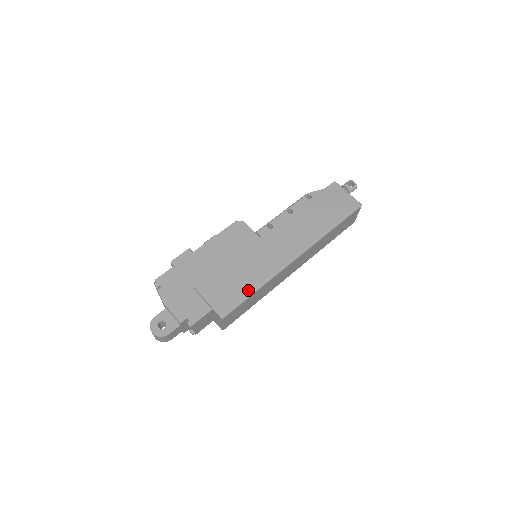
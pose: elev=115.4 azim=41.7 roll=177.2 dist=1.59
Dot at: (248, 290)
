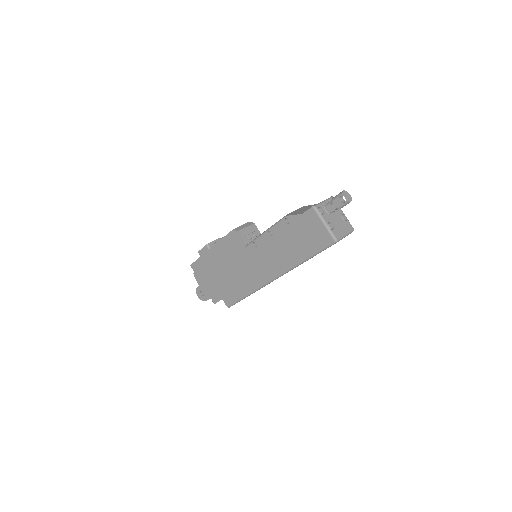
Dot at: (242, 295)
